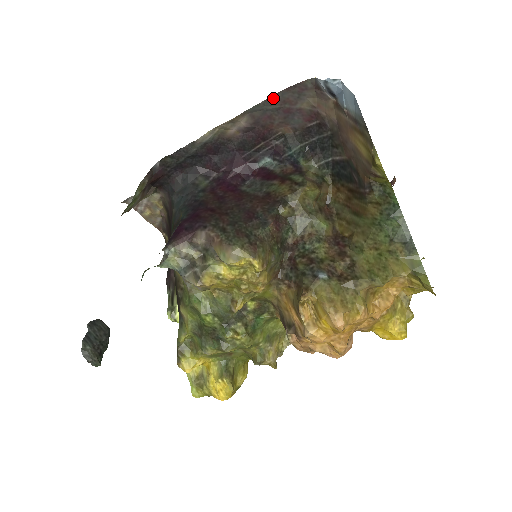
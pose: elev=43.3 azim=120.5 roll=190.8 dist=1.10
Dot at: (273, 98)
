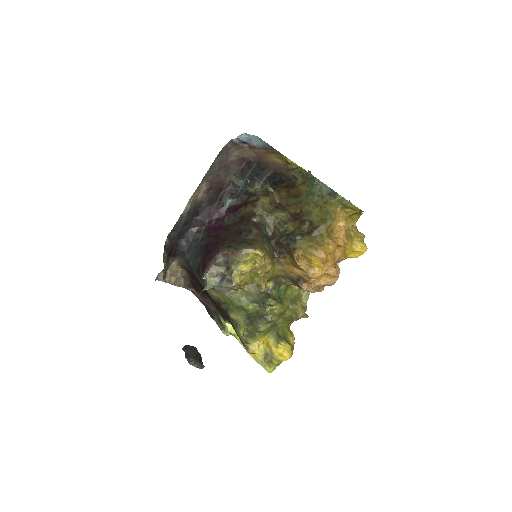
Dot at: (214, 164)
